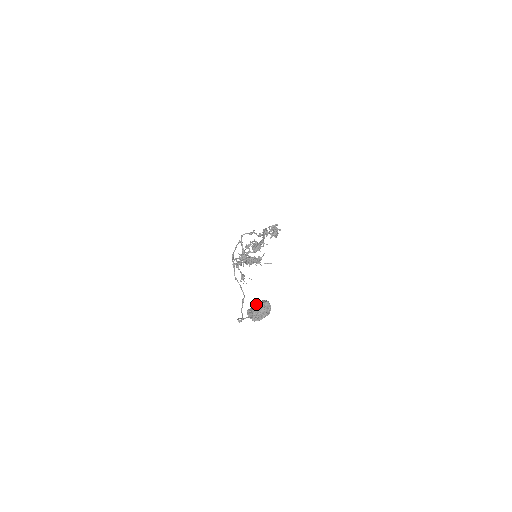
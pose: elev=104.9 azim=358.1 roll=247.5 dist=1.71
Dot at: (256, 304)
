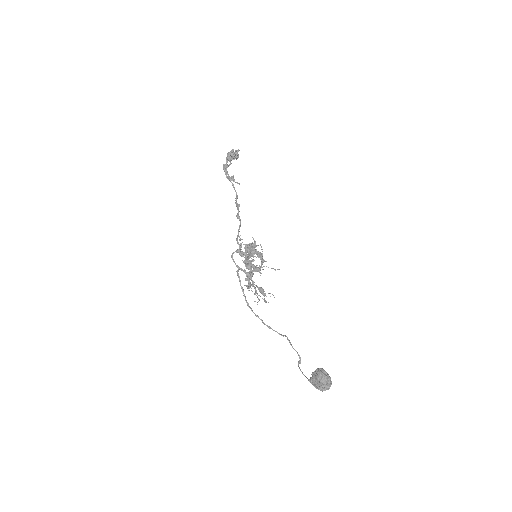
Dot at: (315, 378)
